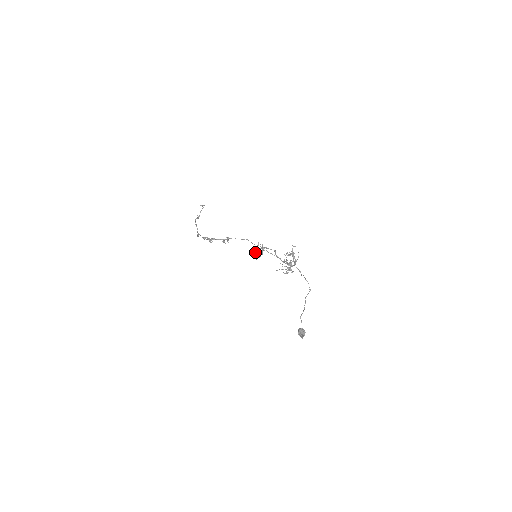
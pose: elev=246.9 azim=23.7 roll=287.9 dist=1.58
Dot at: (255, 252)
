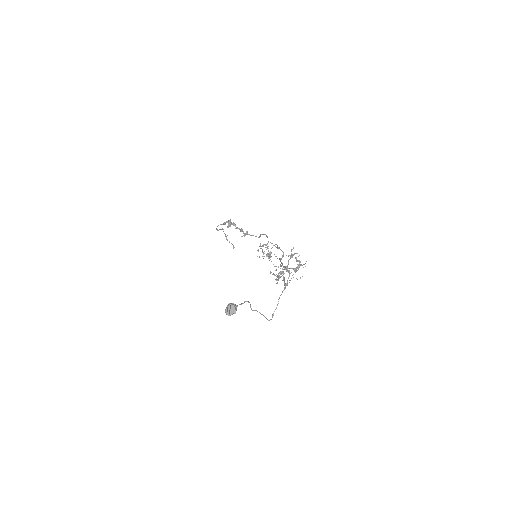
Dot at: occluded
